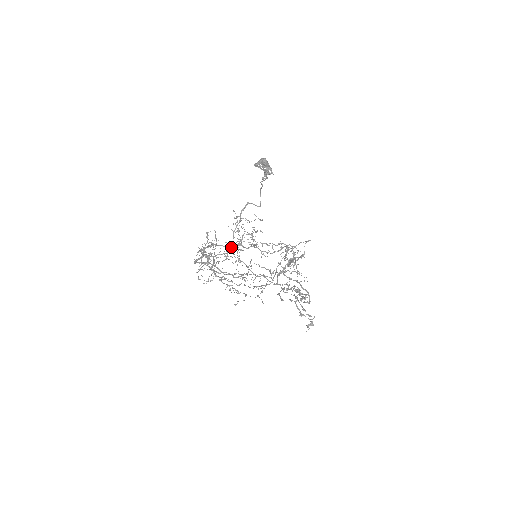
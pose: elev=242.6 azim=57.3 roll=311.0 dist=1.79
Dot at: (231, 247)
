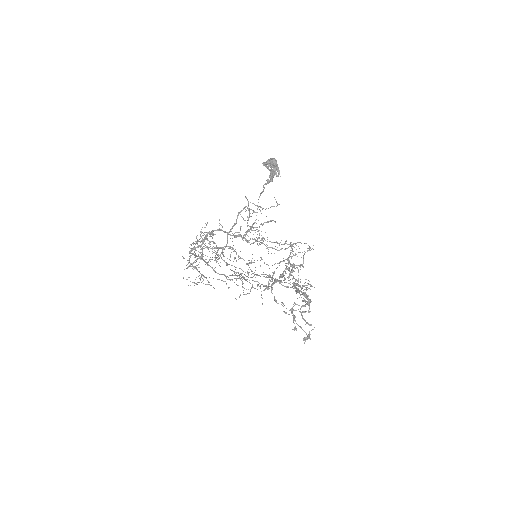
Dot at: (236, 237)
